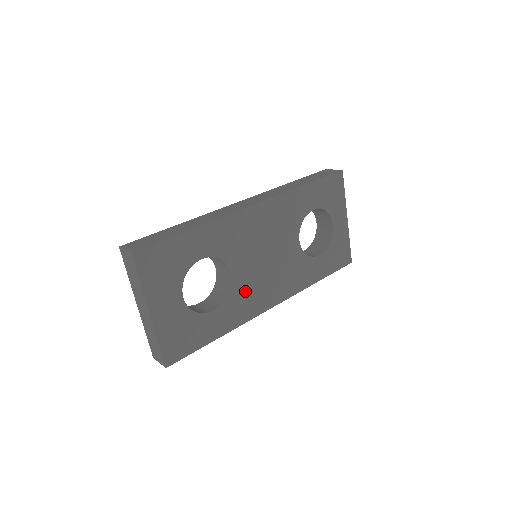
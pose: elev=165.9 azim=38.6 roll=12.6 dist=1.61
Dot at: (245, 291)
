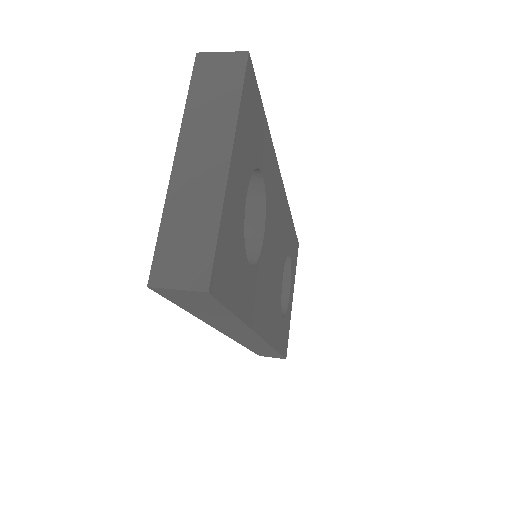
Dot at: (262, 279)
